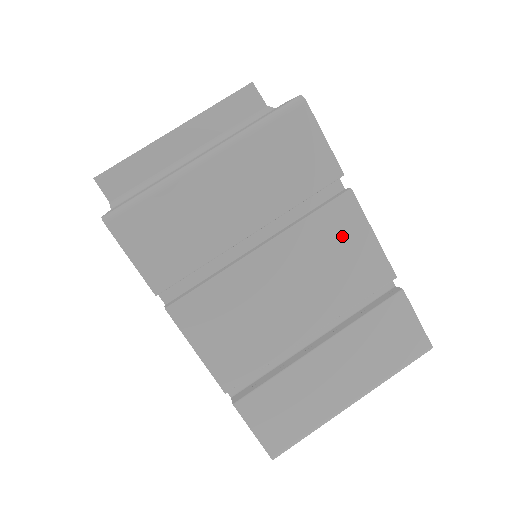
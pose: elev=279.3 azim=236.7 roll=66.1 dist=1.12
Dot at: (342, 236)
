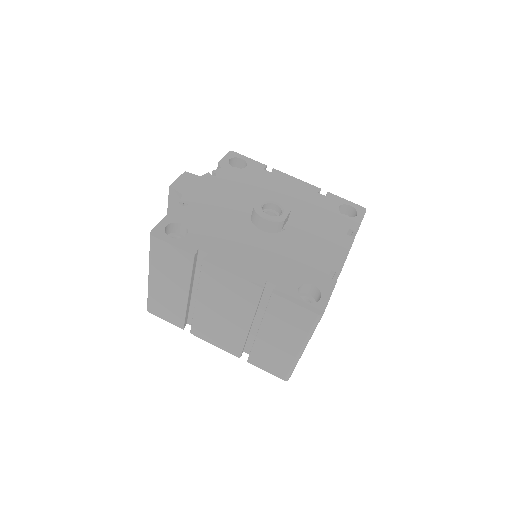
Dot at: (220, 281)
